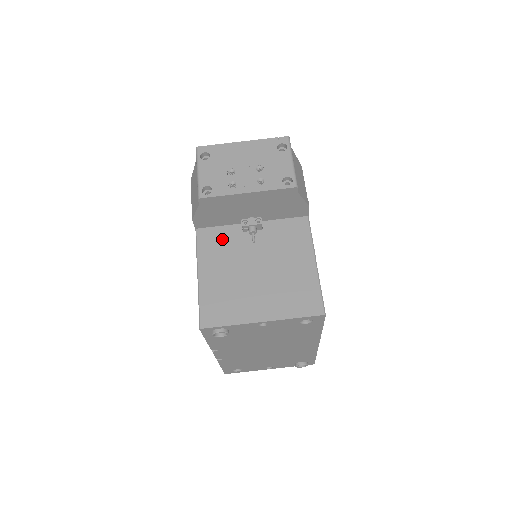
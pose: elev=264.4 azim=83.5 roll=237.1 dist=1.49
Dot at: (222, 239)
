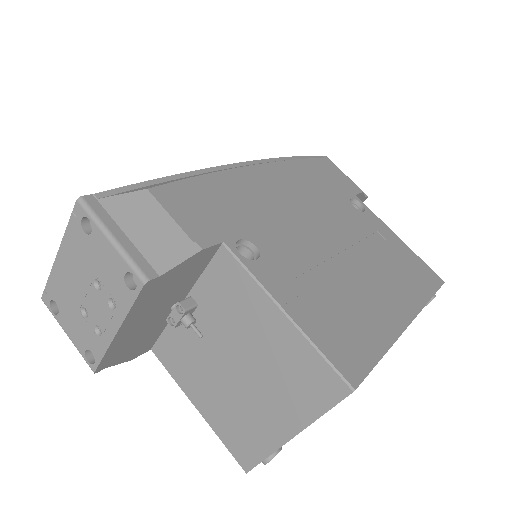
Dot at: (177, 347)
